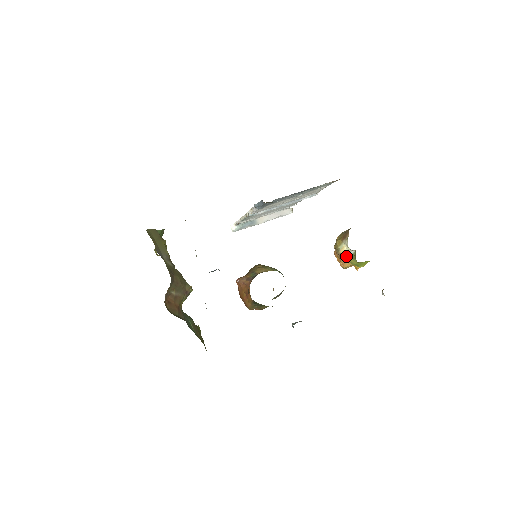
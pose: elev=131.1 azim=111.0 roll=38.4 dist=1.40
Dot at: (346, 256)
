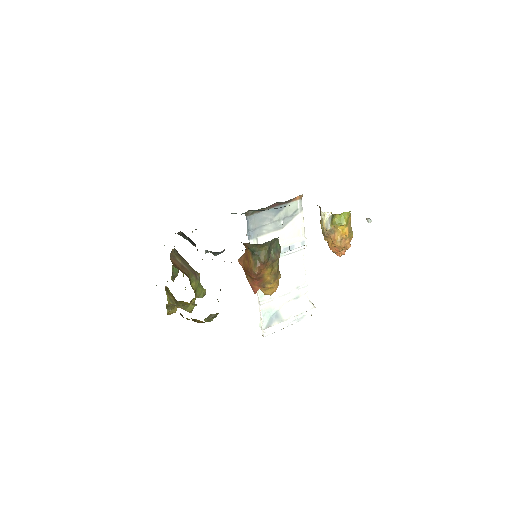
Dot at: (329, 224)
